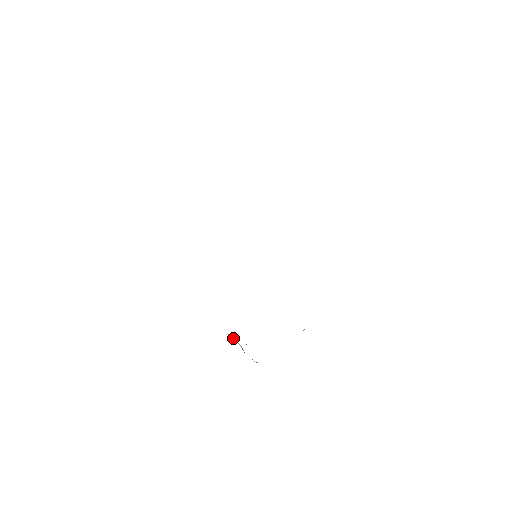
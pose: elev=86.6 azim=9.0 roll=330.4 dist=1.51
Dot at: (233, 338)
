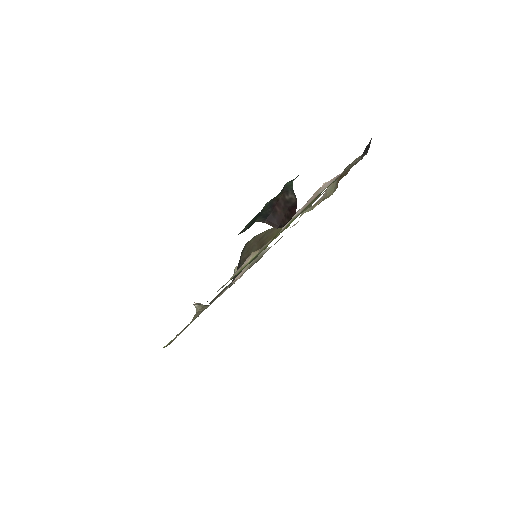
Dot at: occluded
